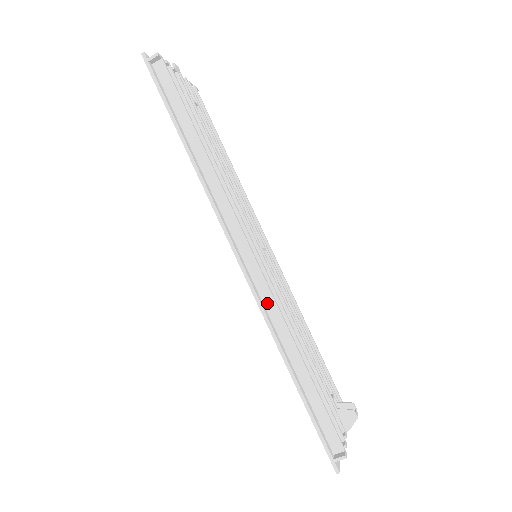
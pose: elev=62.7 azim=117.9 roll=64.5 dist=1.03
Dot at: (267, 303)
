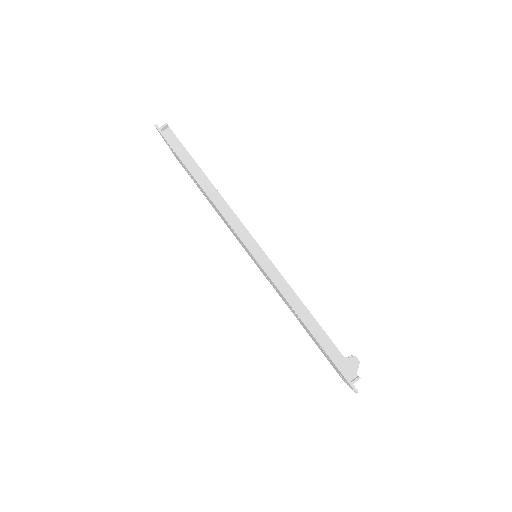
Dot at: (275, 277)
